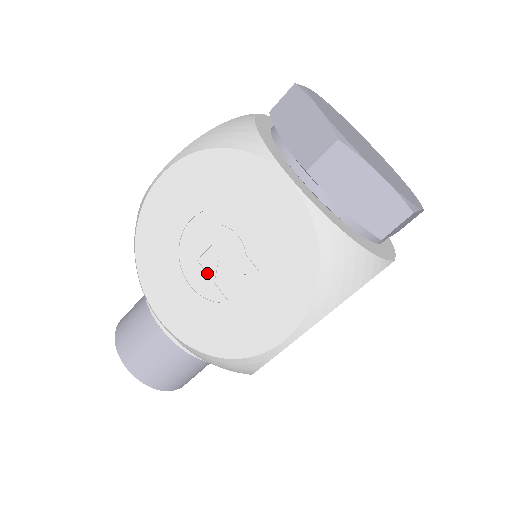
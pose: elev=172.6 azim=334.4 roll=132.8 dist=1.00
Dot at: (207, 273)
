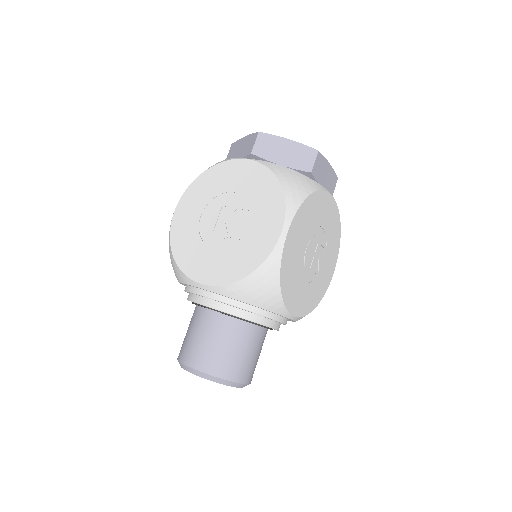
Dot at: (222, 233)
